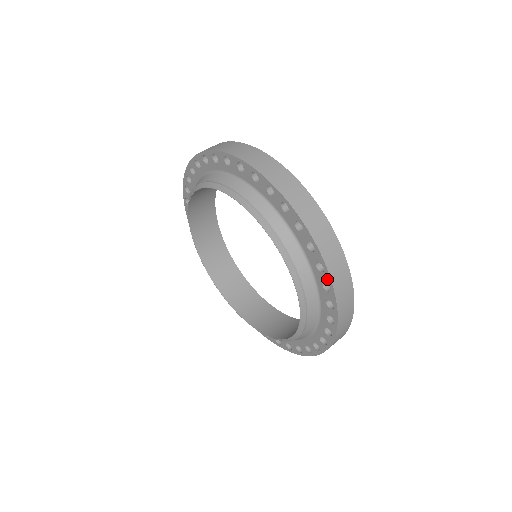
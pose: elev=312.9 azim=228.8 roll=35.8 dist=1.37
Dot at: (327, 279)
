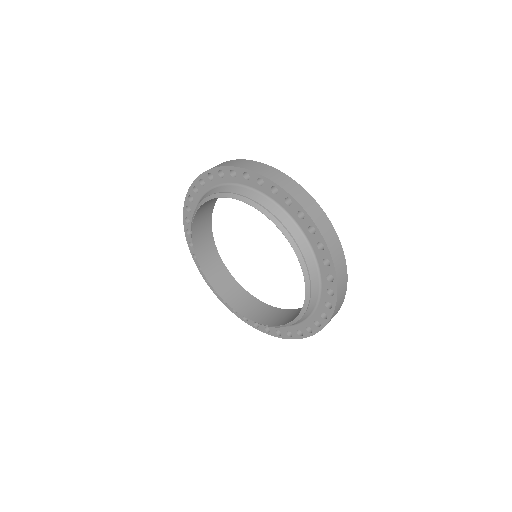
Dot at: (332, 272)
